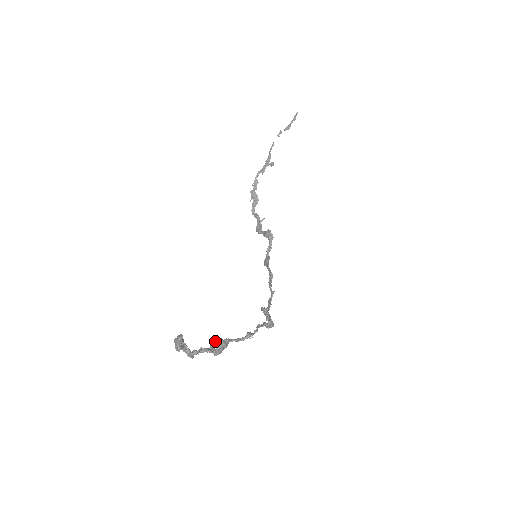
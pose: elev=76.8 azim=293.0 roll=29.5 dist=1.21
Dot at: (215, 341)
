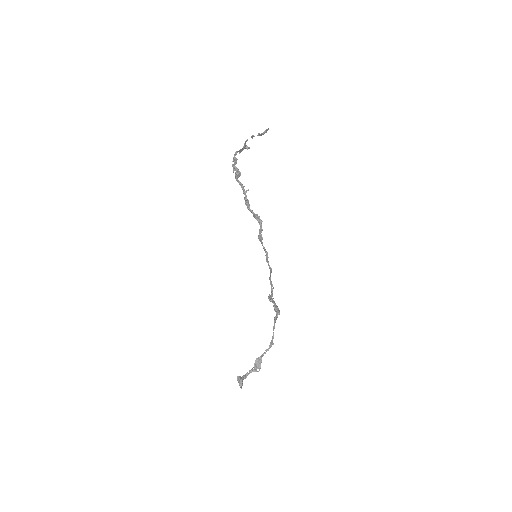
Dot at: (255, 362)
